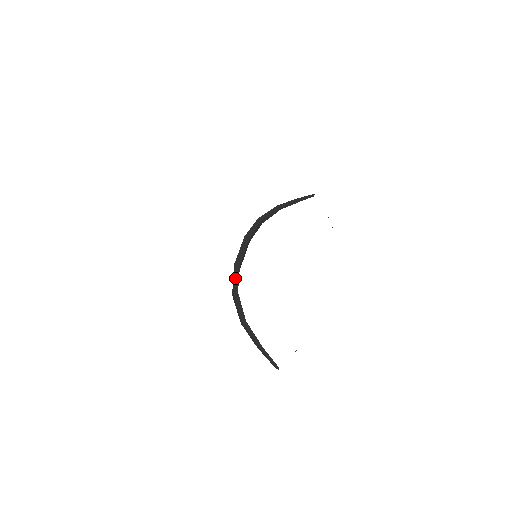
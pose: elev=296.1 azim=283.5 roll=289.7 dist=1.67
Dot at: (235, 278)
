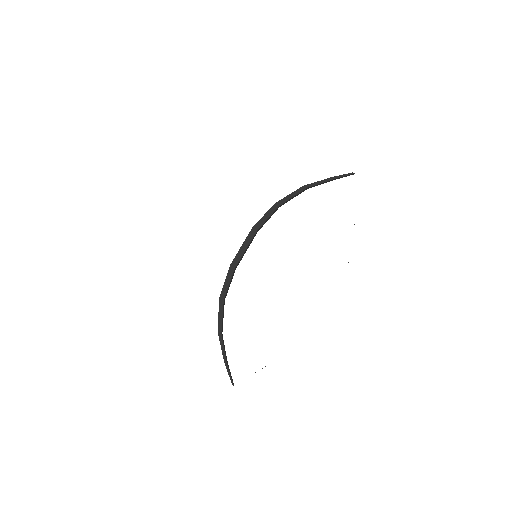
Dot at: (226, 283)
